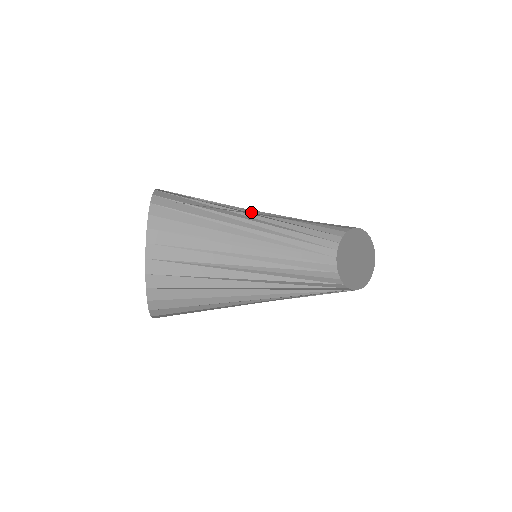
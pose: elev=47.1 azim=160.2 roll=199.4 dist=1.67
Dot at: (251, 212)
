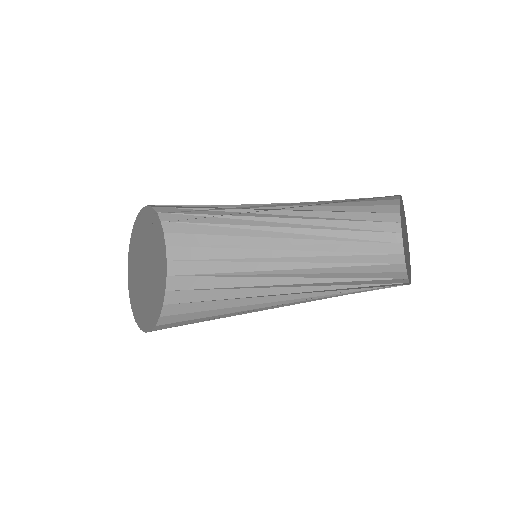
Dot at: occluded
